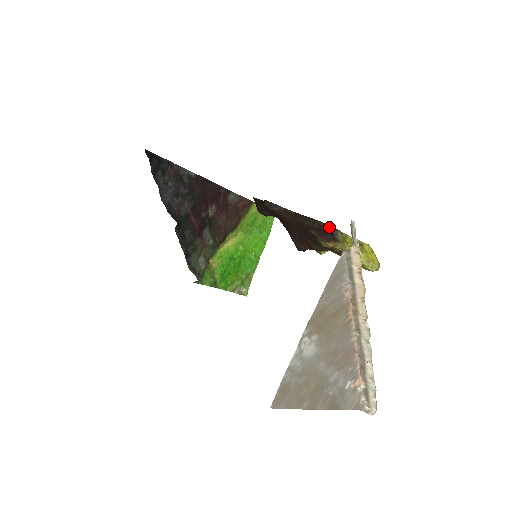
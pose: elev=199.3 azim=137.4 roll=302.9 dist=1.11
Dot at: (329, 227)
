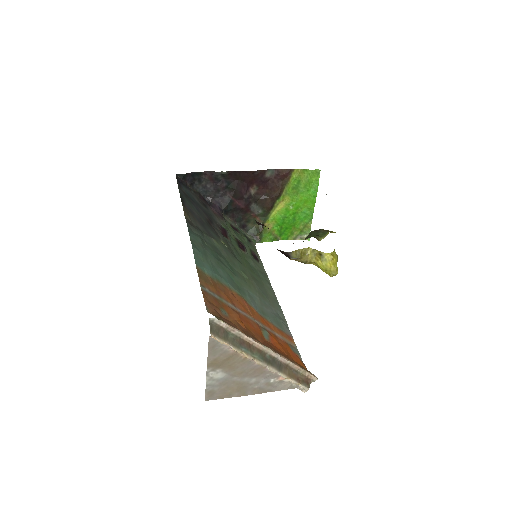
Dot at: (282, 252)
